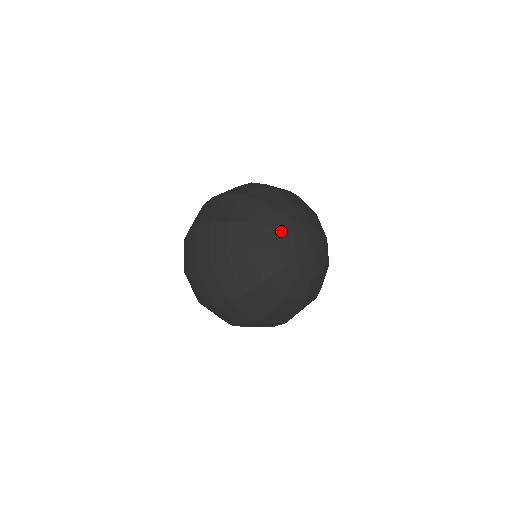
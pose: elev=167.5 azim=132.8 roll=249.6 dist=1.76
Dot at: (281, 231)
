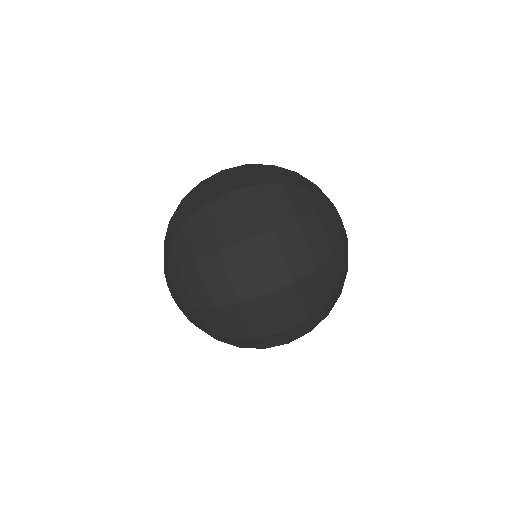
Dot at: (338, 220)
